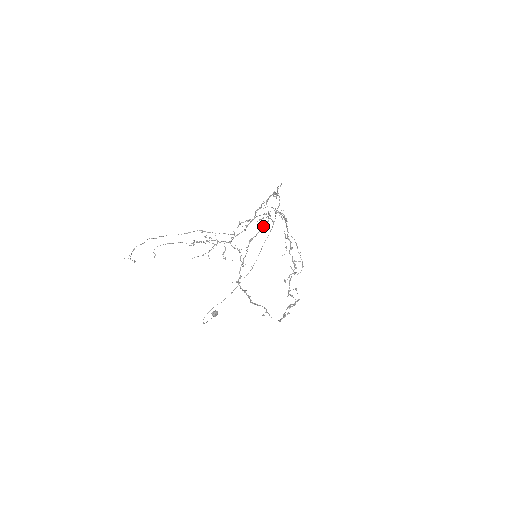
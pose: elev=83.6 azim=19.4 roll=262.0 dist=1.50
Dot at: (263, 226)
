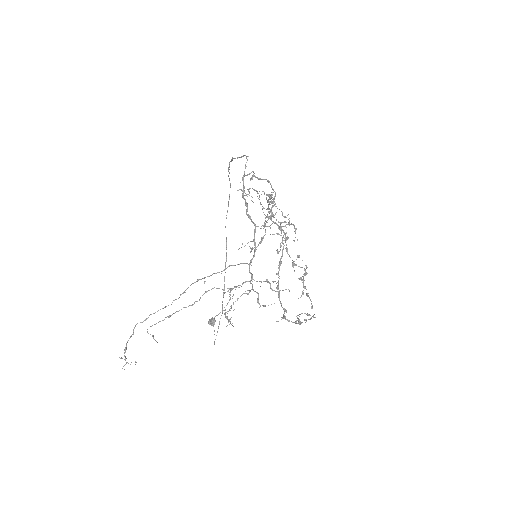
Dot at: (282, 237)
